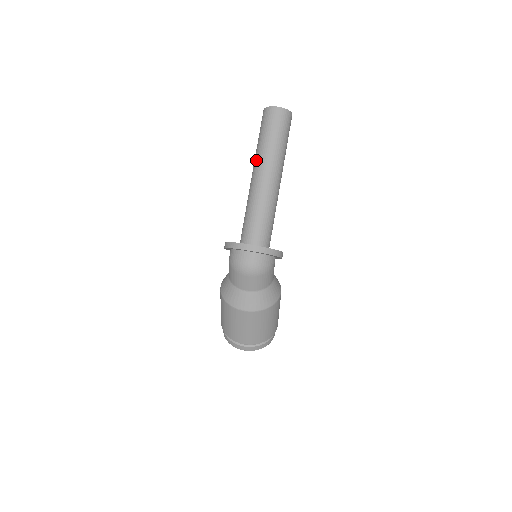
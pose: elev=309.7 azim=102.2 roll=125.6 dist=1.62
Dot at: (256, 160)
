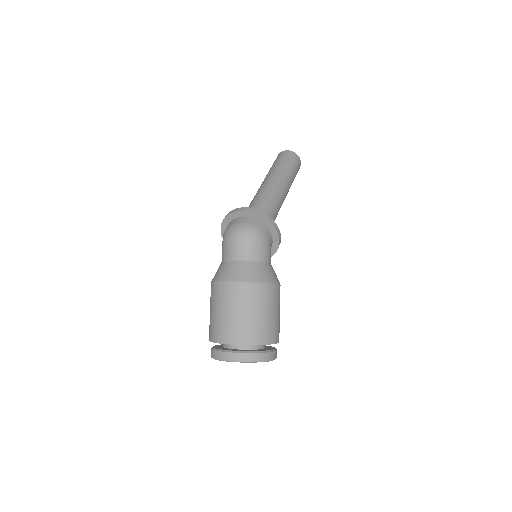
Dot at: occluded
